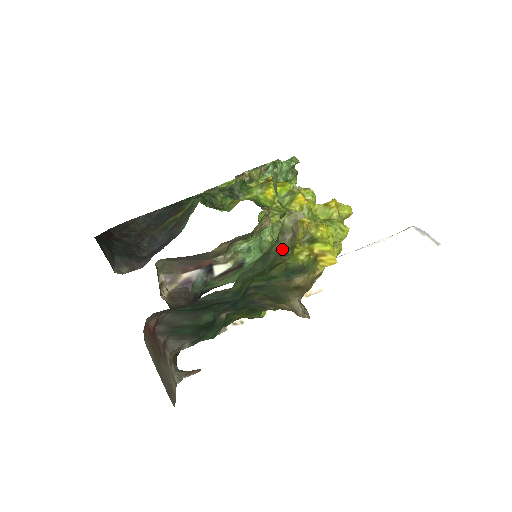
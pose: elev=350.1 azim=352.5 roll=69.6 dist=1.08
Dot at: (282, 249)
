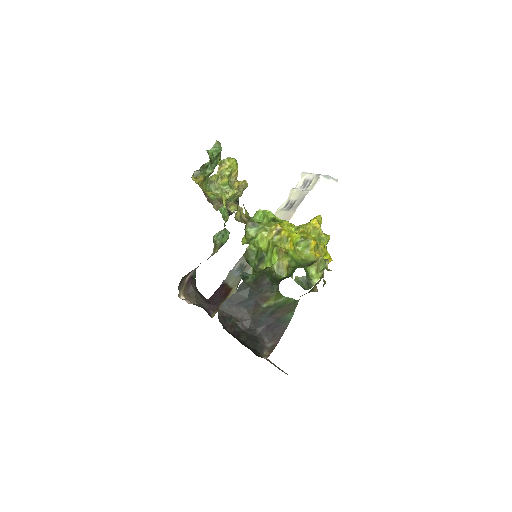
Dot at: (324, 284)
